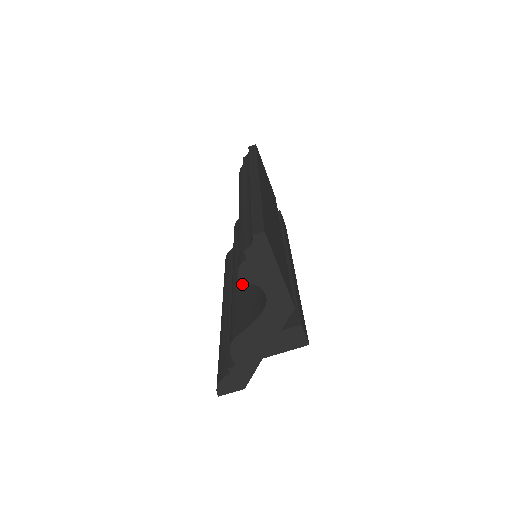
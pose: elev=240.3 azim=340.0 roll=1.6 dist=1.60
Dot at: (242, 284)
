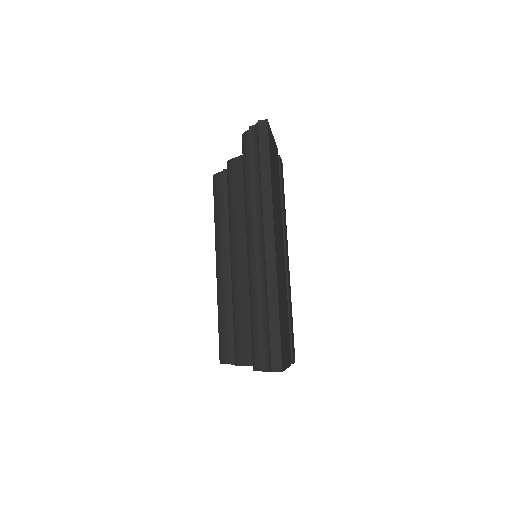
Dot at: (244, 299)
